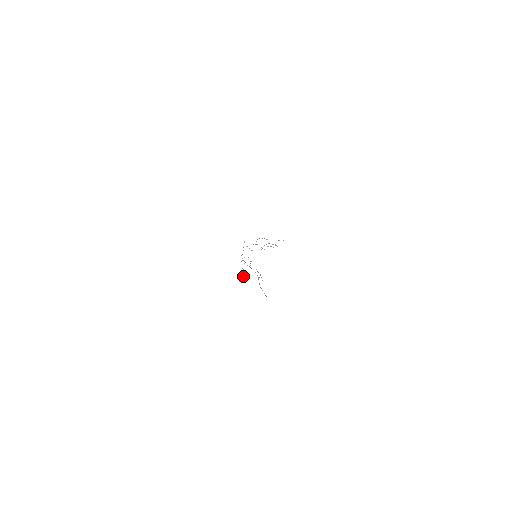
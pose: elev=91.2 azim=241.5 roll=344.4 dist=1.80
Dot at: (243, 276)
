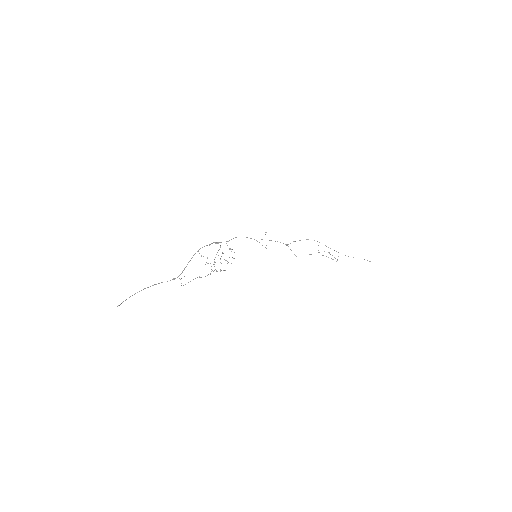
Dot at: occluded
